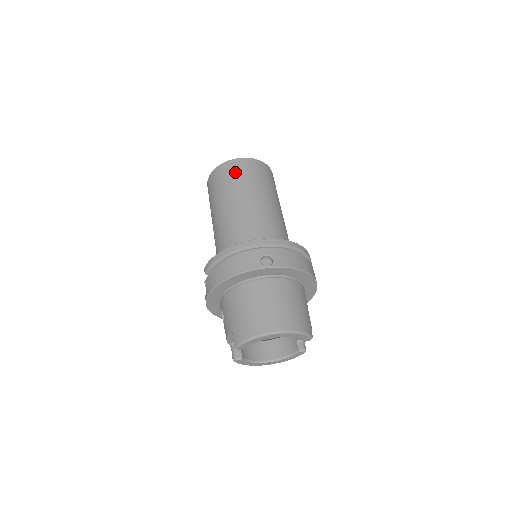
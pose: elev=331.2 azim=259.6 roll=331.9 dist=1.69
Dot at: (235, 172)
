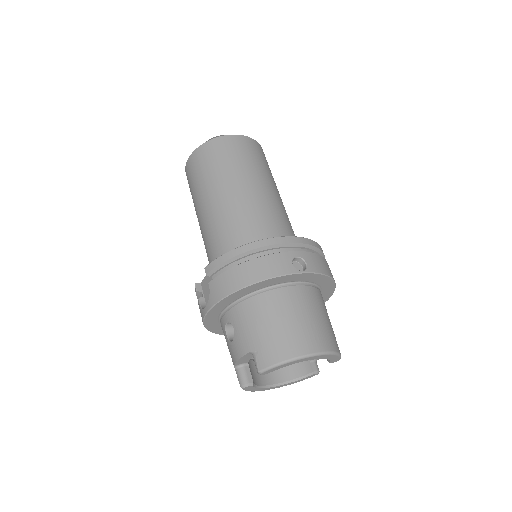
Dot at: (234, 151)
